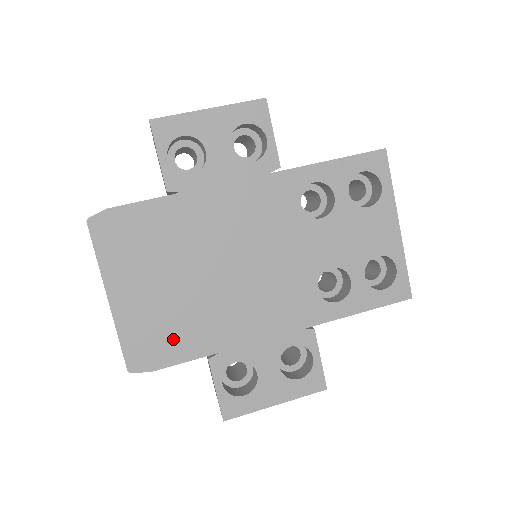
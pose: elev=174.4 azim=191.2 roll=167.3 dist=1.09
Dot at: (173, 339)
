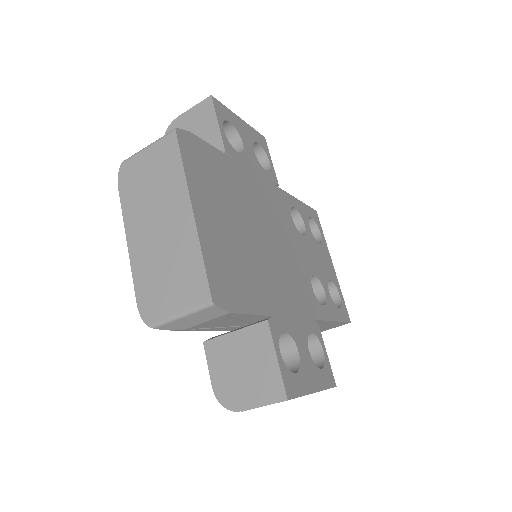
Dot at: (242, 284)
